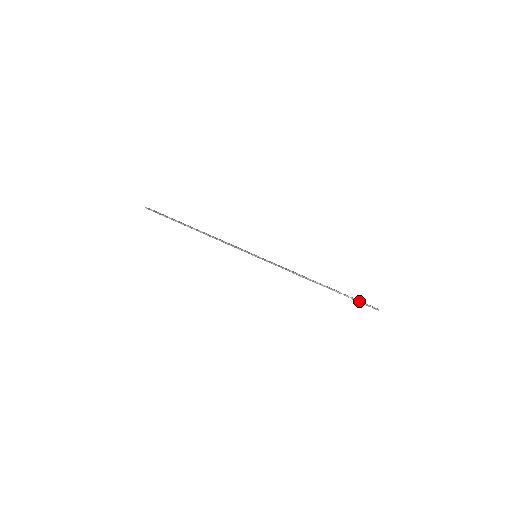
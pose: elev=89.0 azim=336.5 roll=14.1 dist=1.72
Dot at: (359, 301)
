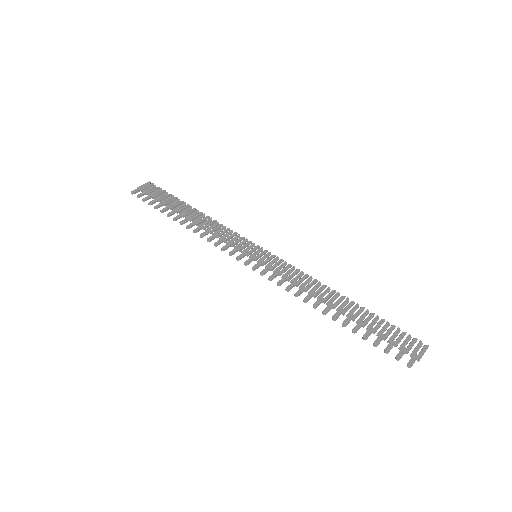
Dot at: occluded
